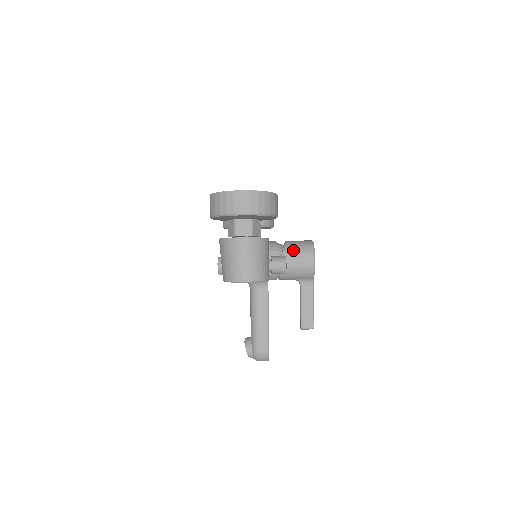
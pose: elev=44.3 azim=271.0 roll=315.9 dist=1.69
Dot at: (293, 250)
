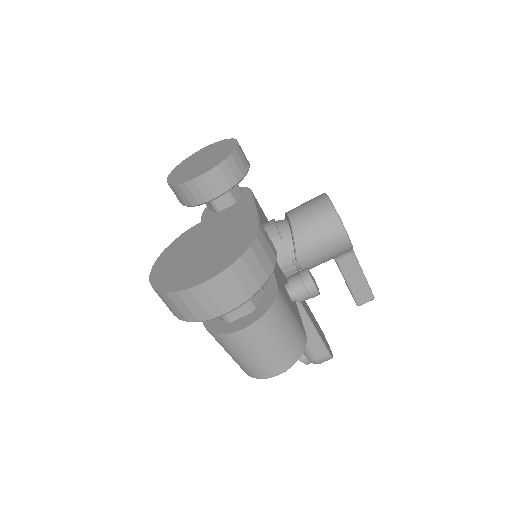
Dot at: (309, 236)
